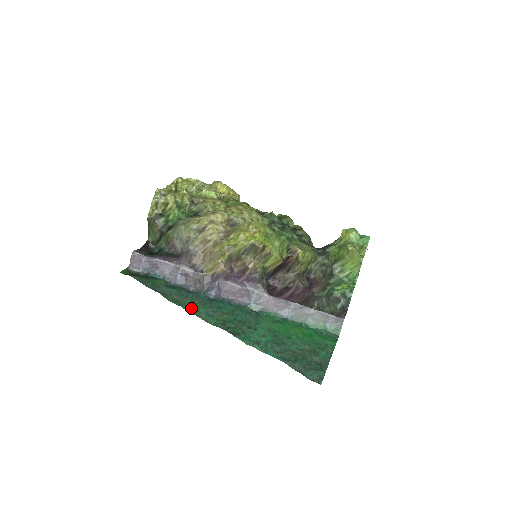
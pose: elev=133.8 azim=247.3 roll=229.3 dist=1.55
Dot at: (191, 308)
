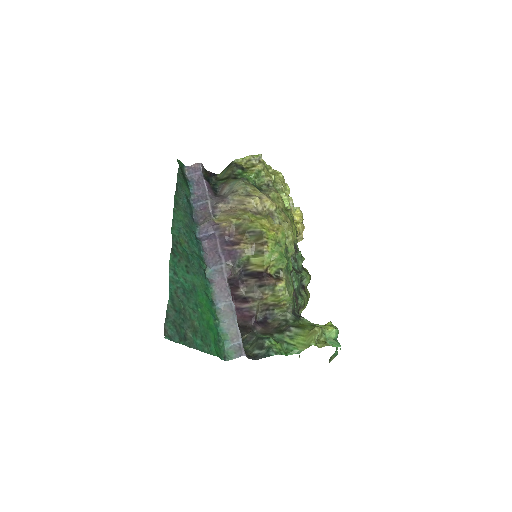
Dot at: (177, 215)
